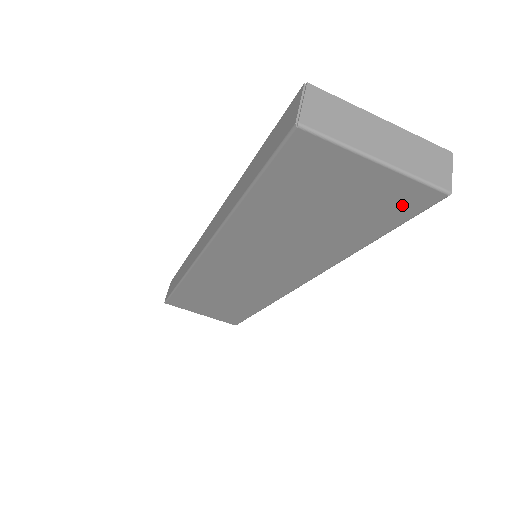
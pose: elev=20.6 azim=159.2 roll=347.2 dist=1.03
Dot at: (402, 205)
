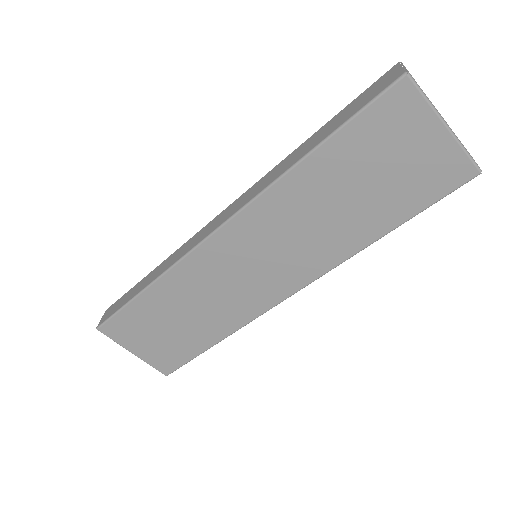
Dot at: (442, 180)
